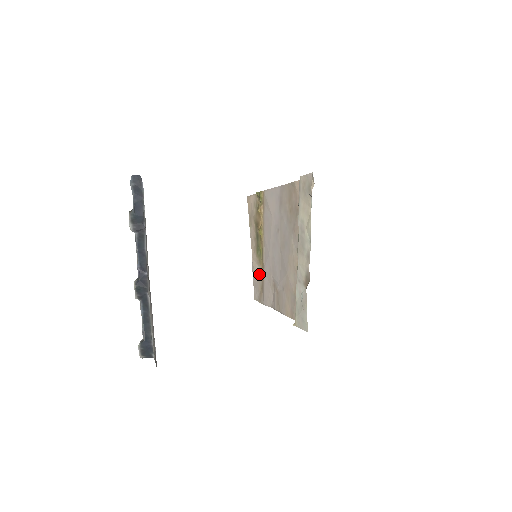
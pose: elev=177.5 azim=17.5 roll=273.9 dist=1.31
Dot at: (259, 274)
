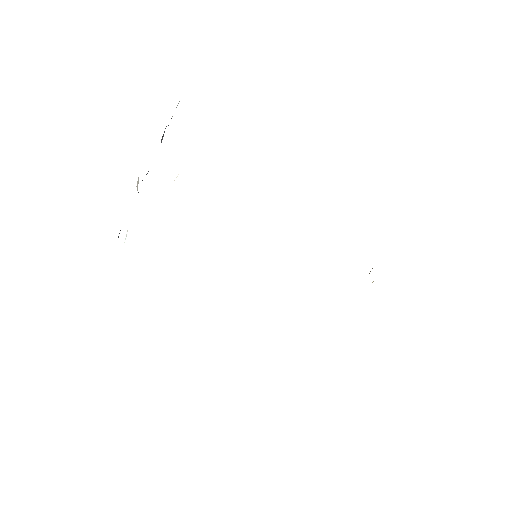
Dot at: occluded
